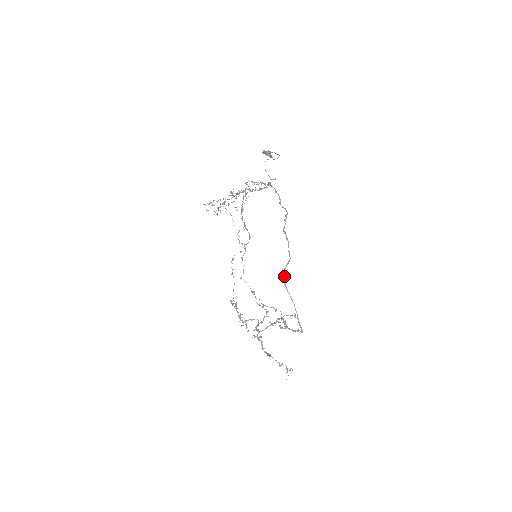
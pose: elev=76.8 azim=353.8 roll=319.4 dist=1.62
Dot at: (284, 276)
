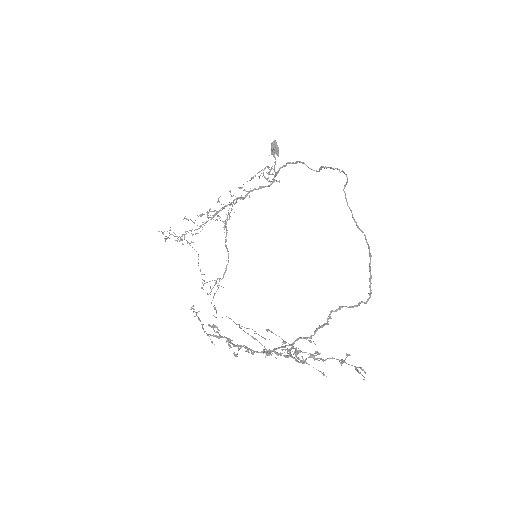
Dot at: (345, 194)
